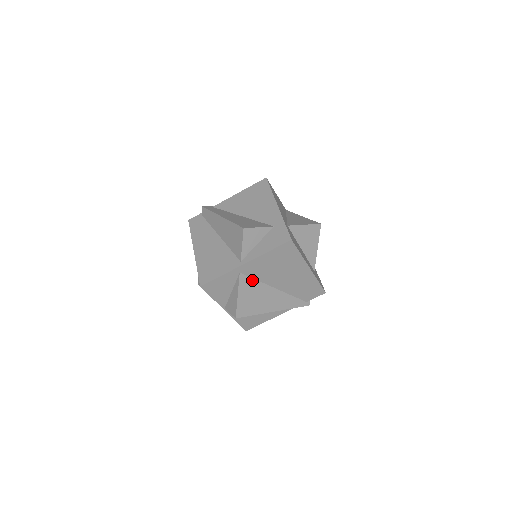
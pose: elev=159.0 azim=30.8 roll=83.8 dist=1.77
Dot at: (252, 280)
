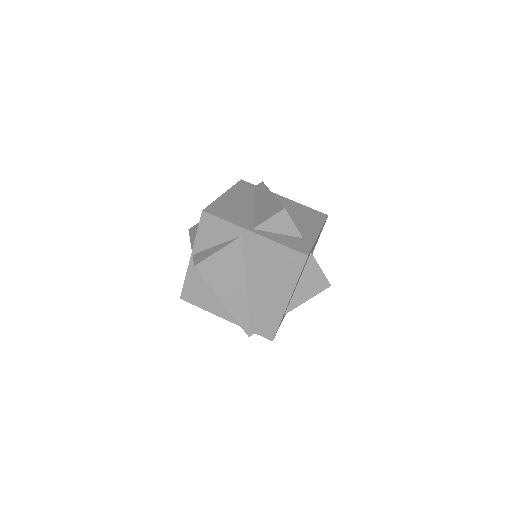
Dot at: (241, 255)
